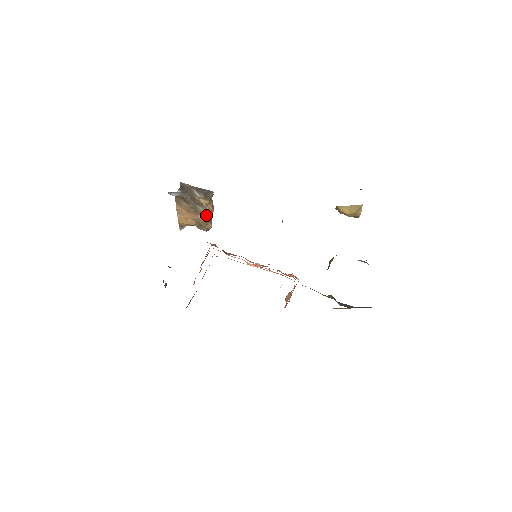
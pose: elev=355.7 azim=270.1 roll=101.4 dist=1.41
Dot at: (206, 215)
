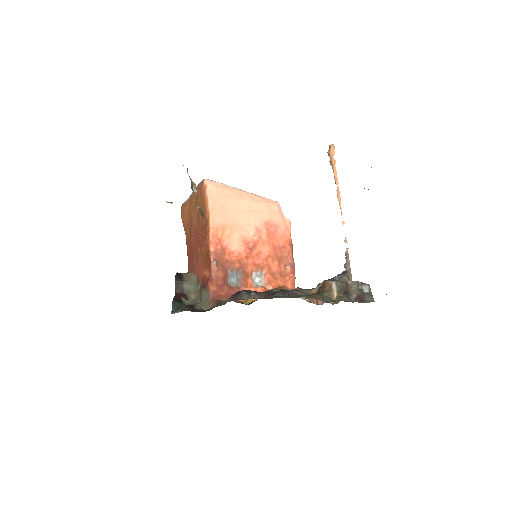
Dot at: occluded
